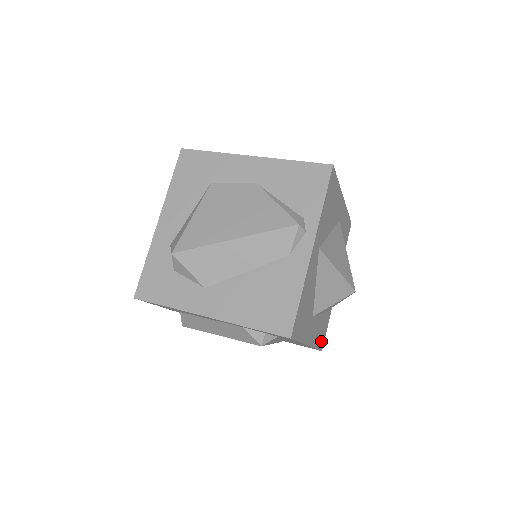
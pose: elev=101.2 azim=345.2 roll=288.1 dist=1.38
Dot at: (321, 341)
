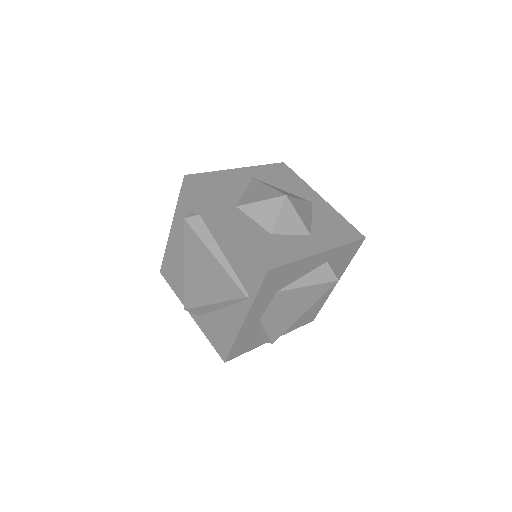
Dot at: (265, 256)
